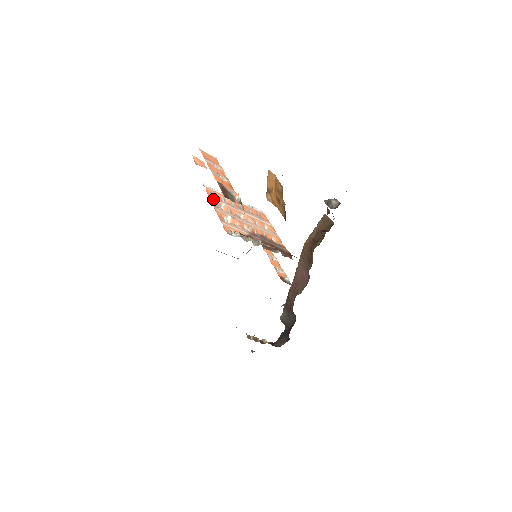
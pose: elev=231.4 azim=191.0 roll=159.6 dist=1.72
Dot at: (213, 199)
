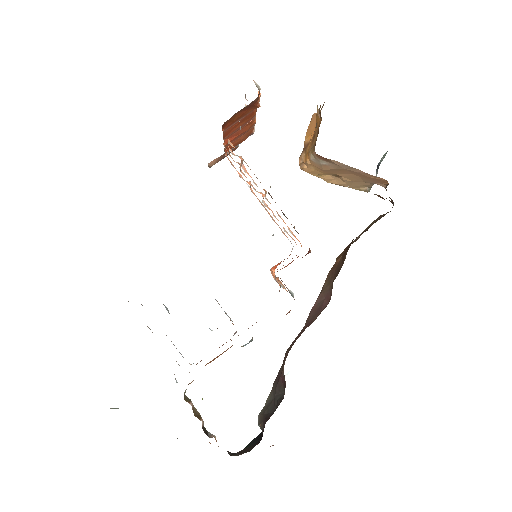
Dot at: occluded
